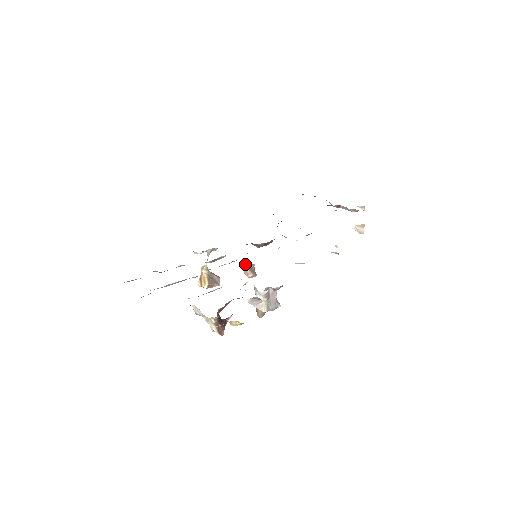
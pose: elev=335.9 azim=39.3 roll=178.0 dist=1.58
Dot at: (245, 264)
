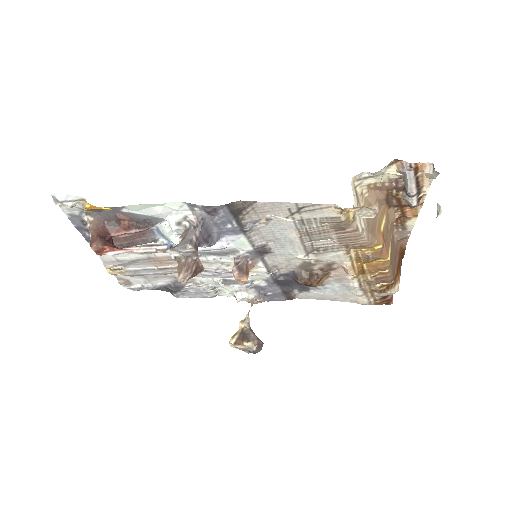
Dot at: (234, 260)
